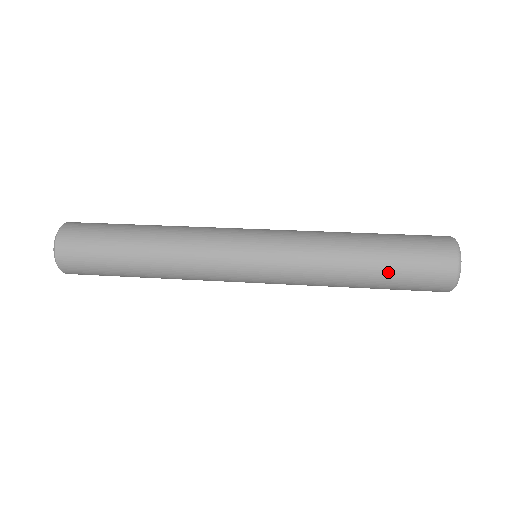
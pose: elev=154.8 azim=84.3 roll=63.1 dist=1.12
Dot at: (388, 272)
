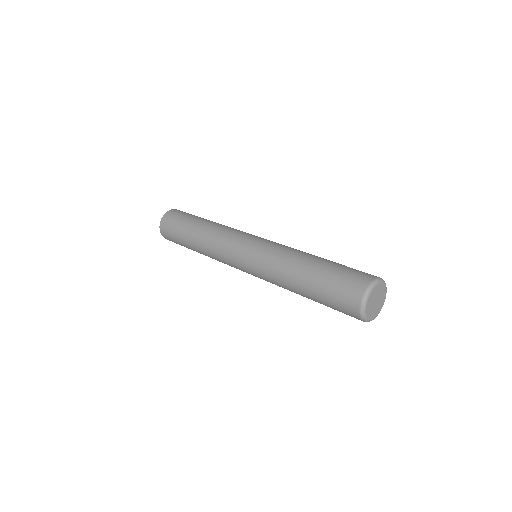
Dot at: (317, 300)
